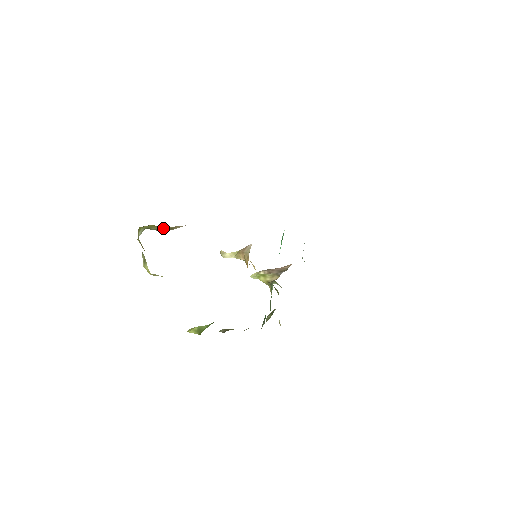
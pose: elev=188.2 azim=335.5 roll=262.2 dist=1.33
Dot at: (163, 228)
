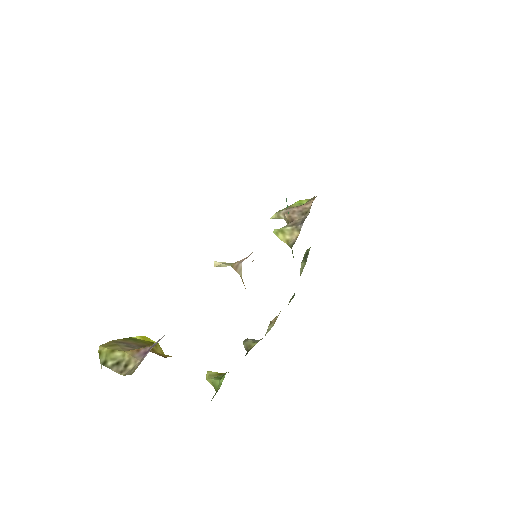
Dot at: (120, 358)
